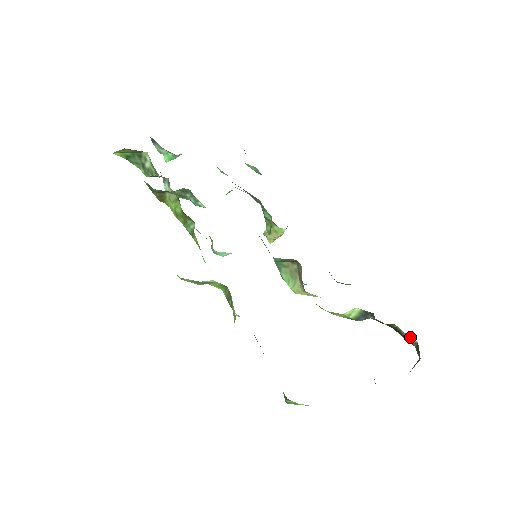
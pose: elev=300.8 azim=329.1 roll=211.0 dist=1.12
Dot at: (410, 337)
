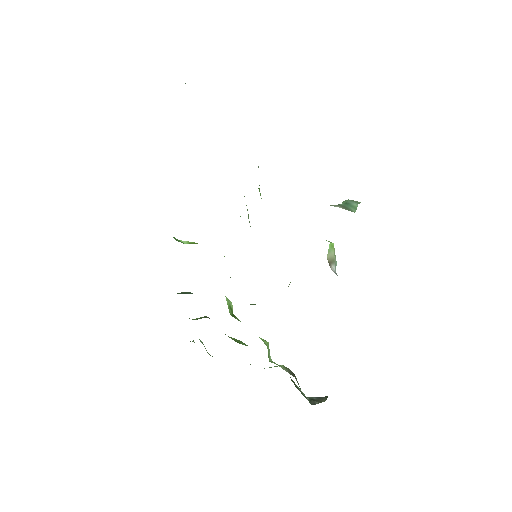
Dot at: occluded
